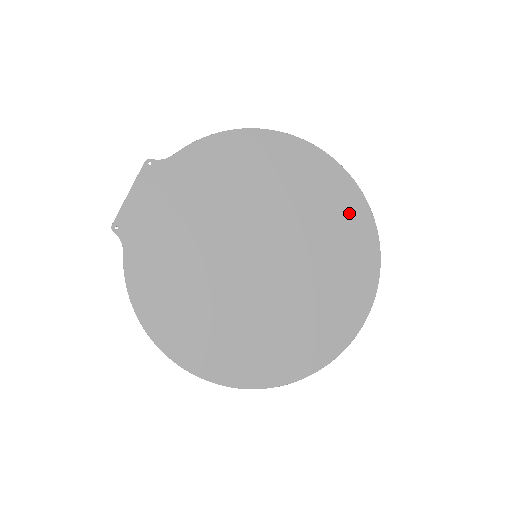
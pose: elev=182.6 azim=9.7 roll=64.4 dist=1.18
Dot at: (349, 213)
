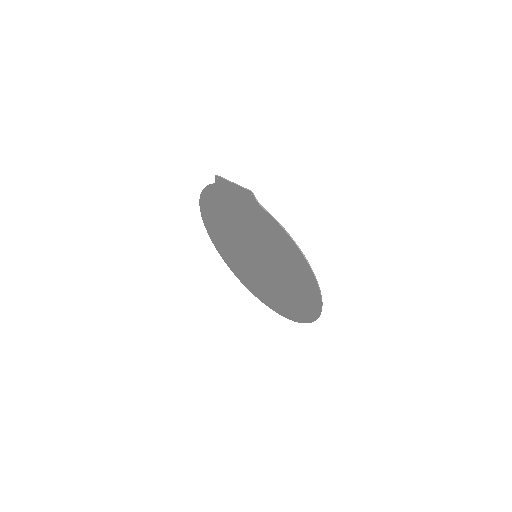
Dot at: (303, 310)
